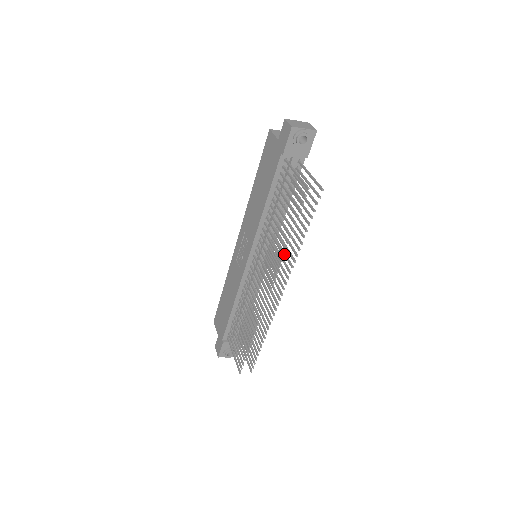
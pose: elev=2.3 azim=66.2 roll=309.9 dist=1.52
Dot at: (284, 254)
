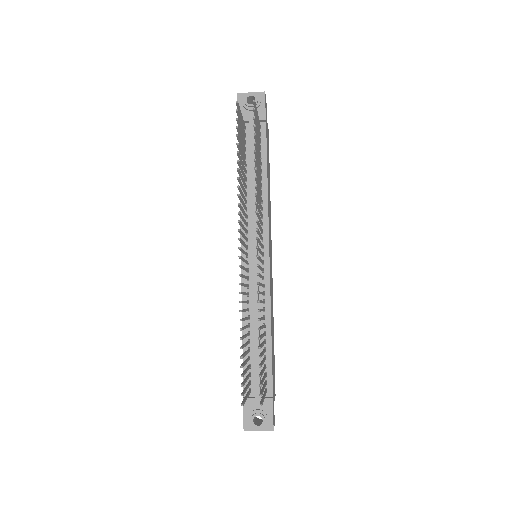
Dot at: occluded
